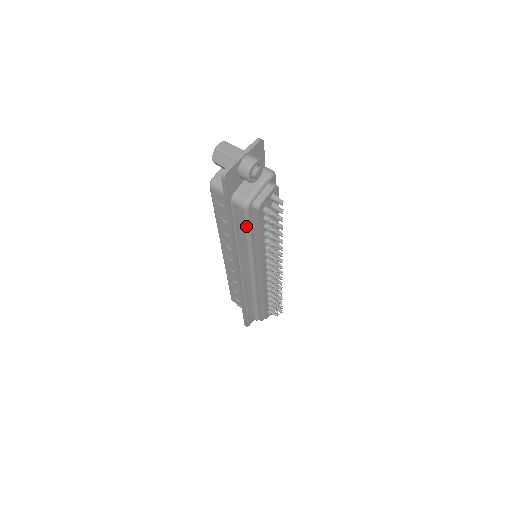
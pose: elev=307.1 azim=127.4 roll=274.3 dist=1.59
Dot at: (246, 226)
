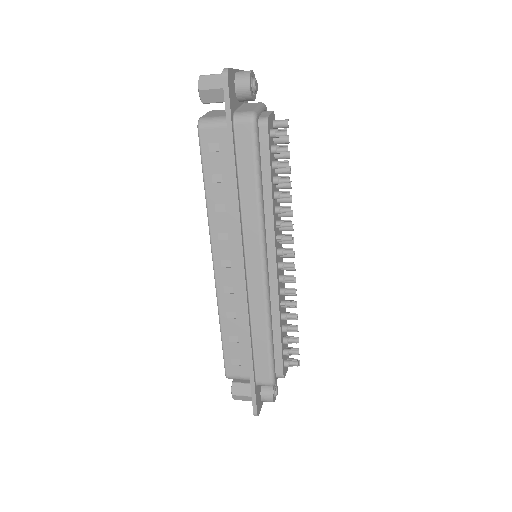
Dot at: (255, 156)
